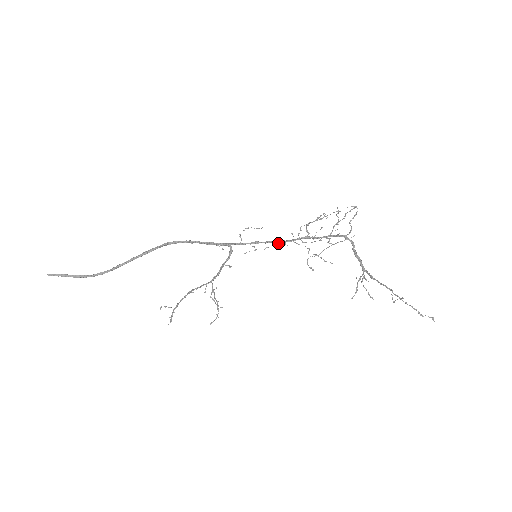
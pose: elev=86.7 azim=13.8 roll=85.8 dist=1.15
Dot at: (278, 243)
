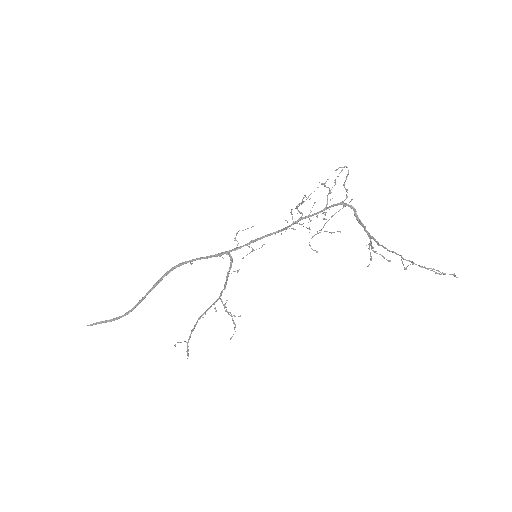
Dot at: (275, 234)
